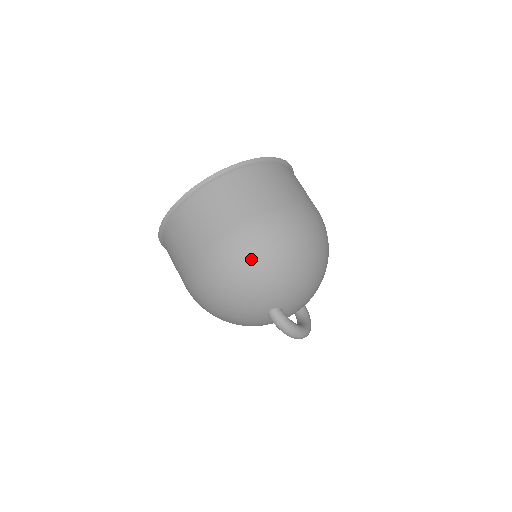
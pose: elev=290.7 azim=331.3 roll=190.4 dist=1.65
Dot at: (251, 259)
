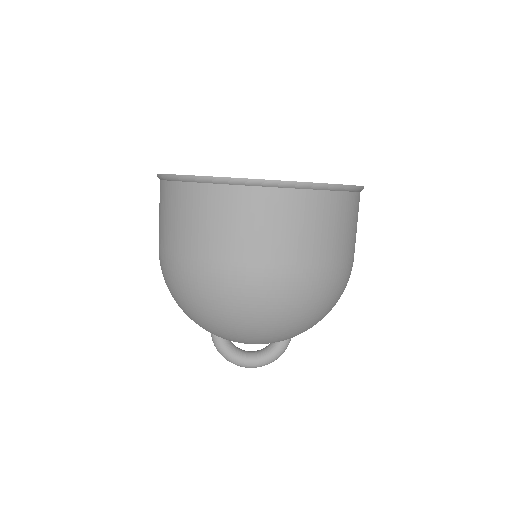
Dot at: (168, 287)
